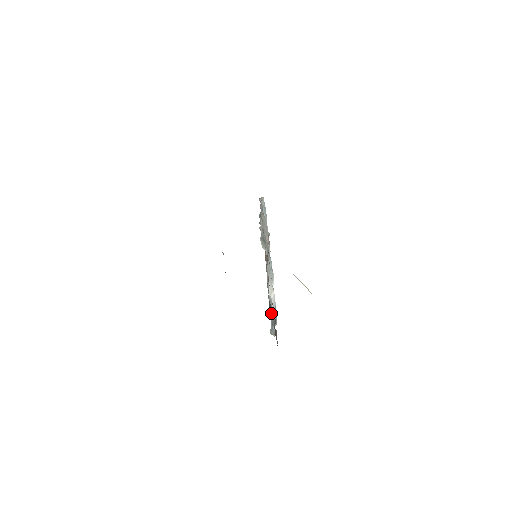
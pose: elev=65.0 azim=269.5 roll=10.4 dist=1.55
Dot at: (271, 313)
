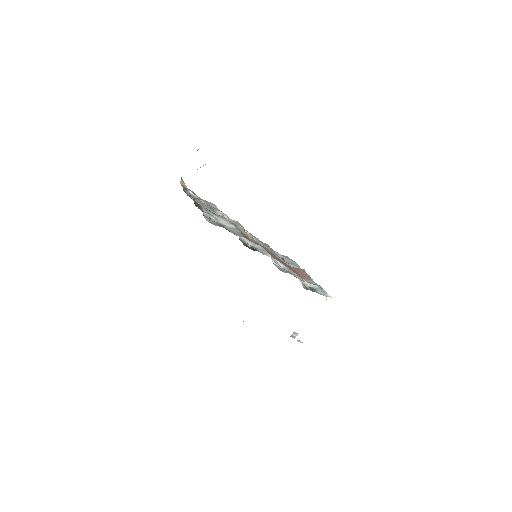
Dot at: (251, 249)
